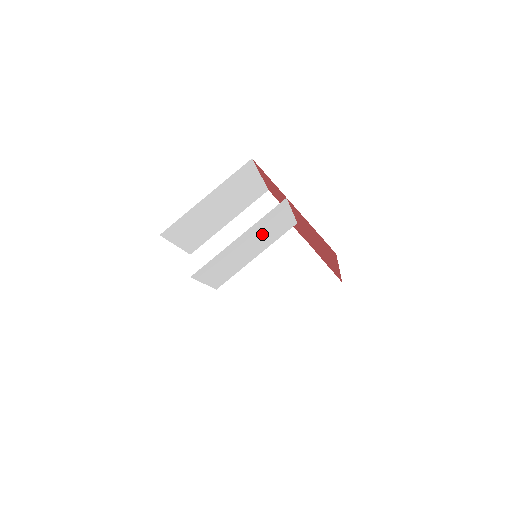
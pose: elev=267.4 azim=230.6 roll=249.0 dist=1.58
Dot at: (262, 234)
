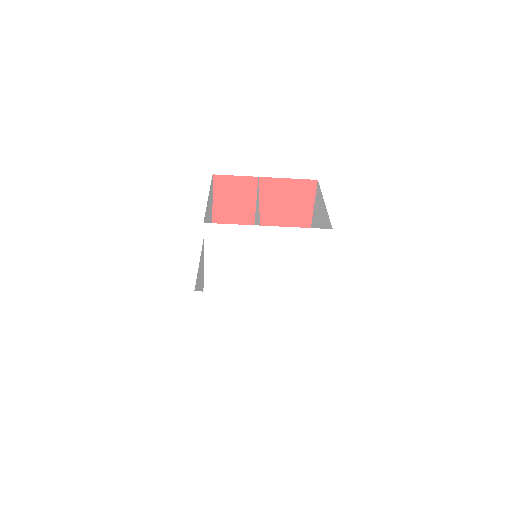
Dot at: occluded
